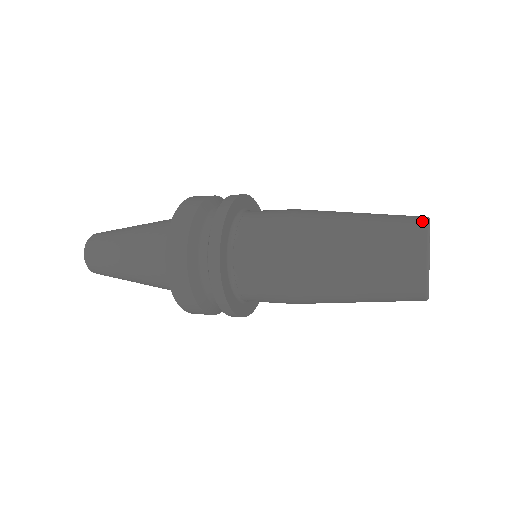
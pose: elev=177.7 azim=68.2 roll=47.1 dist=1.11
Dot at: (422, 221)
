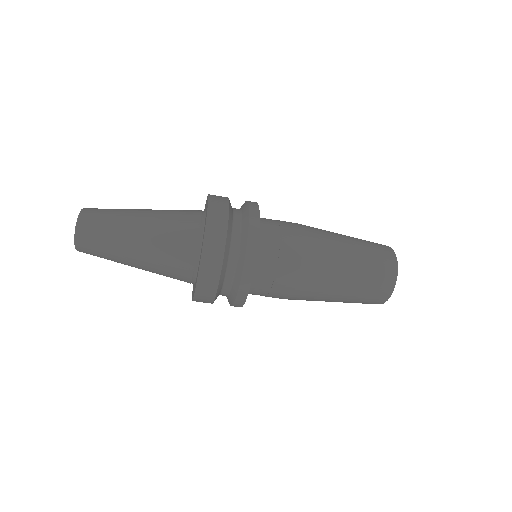
Dot at: (391, 250)
